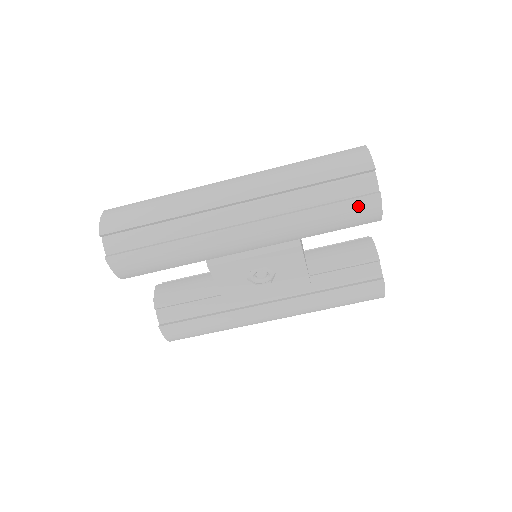
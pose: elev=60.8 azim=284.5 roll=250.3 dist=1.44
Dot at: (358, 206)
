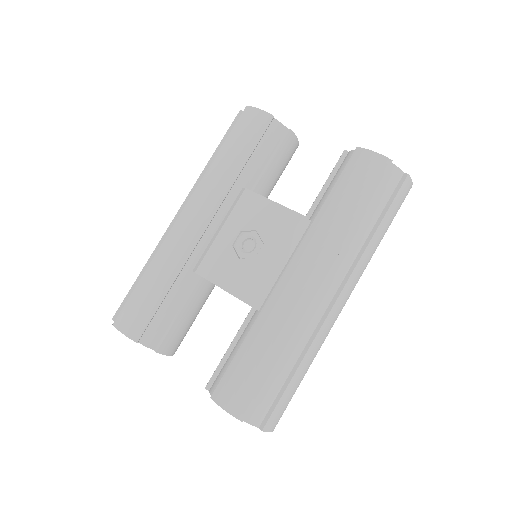
Dot at: (241, 124)
